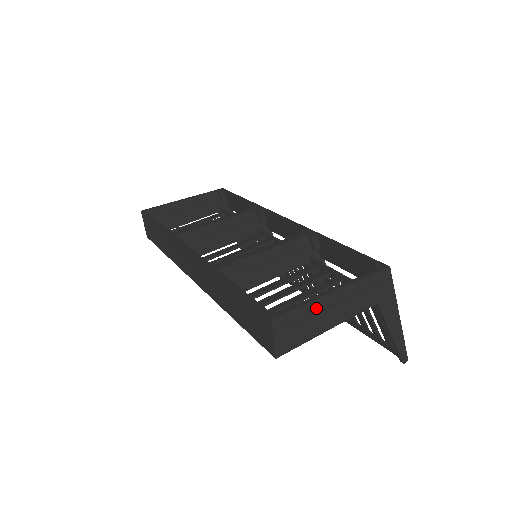
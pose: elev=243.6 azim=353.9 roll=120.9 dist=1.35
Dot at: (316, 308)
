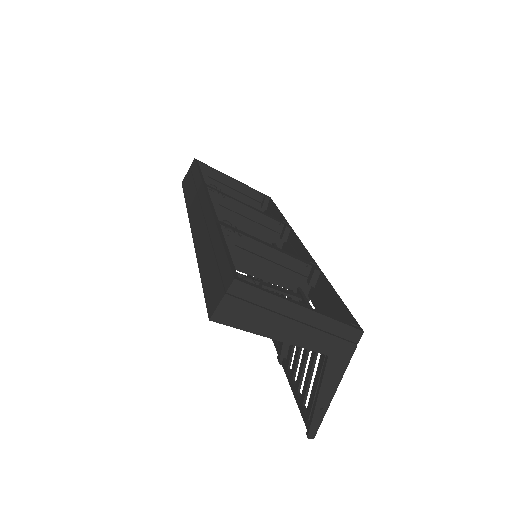
Dot at: (277, 307)
